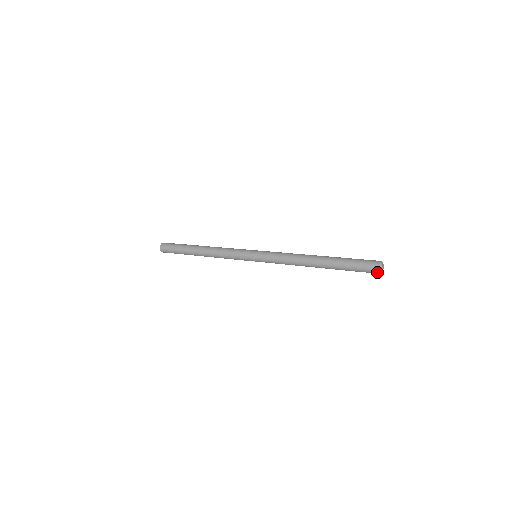
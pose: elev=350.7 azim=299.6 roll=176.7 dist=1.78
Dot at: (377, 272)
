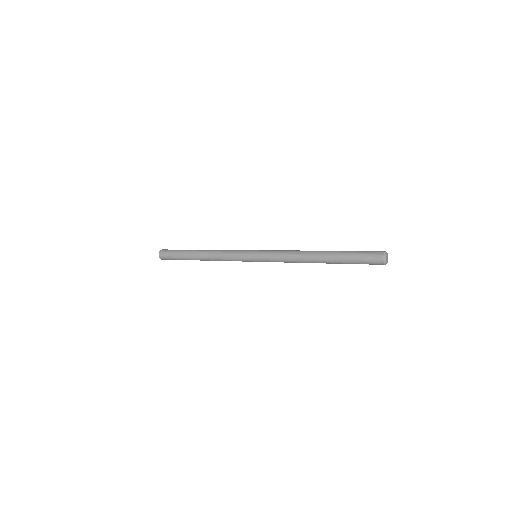
Dot at: (381, 258)
